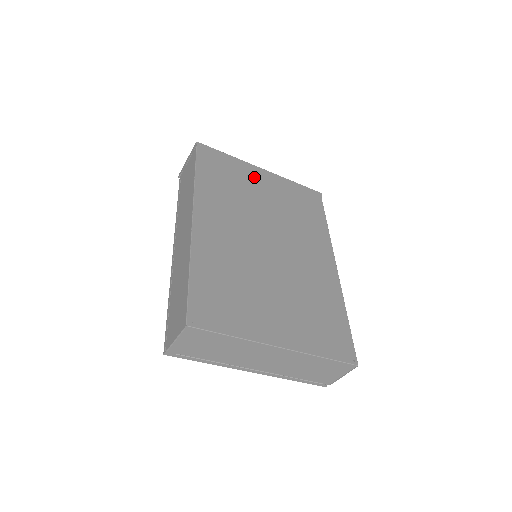
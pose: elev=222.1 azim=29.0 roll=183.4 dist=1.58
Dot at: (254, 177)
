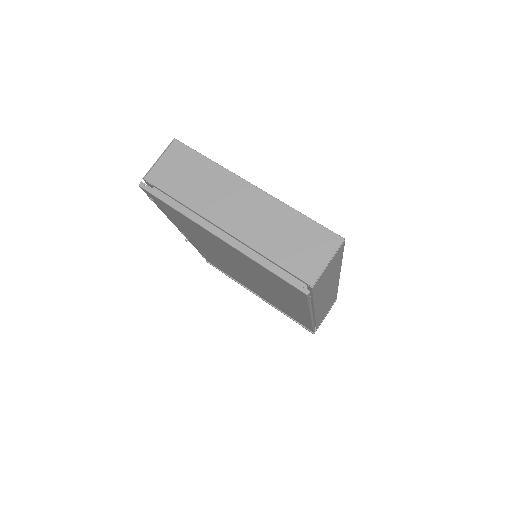
Dot at: occluded
